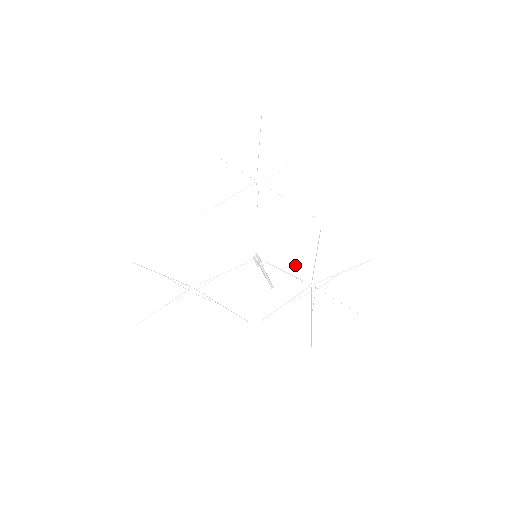
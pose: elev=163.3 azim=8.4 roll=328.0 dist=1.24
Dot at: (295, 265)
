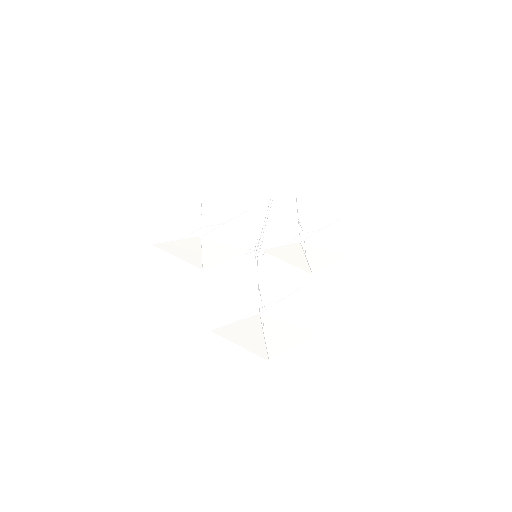
Dot at: (269, 285)
